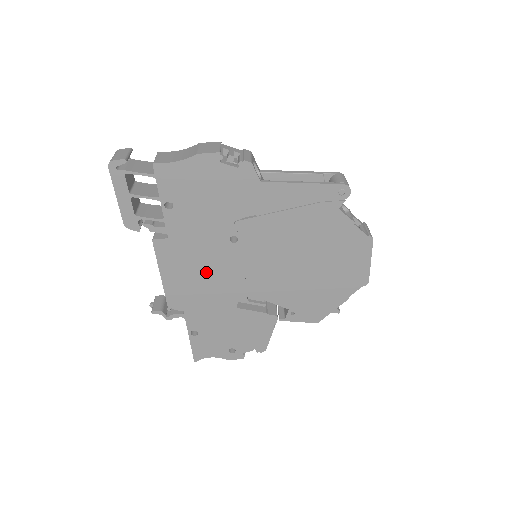
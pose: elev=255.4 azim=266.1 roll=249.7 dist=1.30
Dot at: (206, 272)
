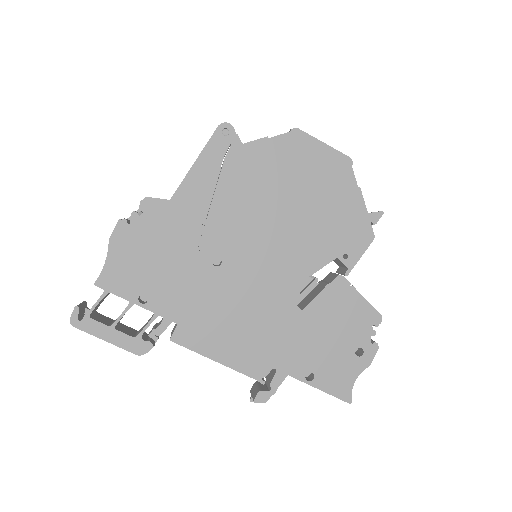
Dot at: (239, 313)
